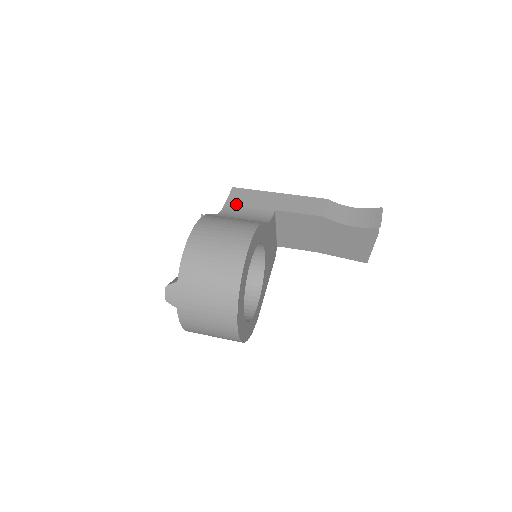
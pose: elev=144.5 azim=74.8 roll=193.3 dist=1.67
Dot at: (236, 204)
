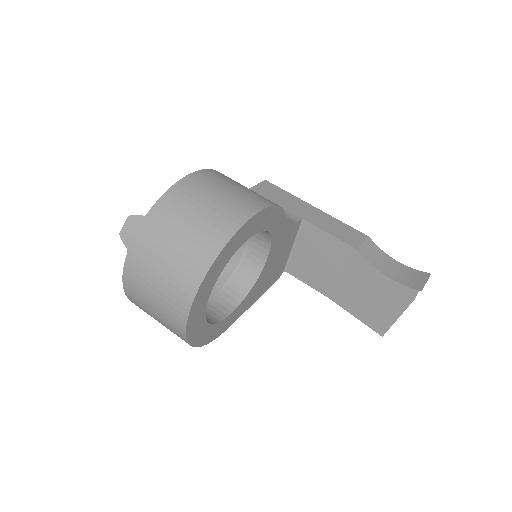
Dot at: (261, 194)
